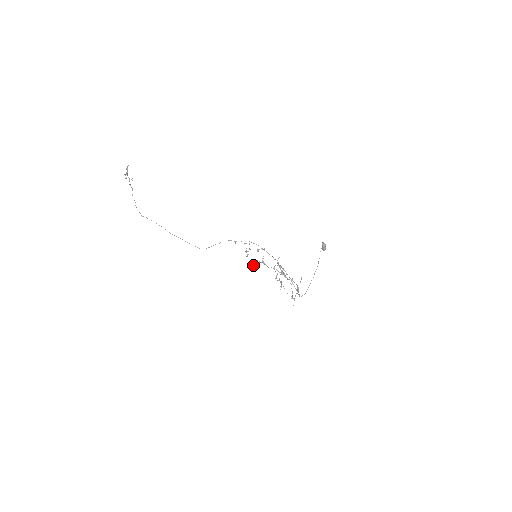
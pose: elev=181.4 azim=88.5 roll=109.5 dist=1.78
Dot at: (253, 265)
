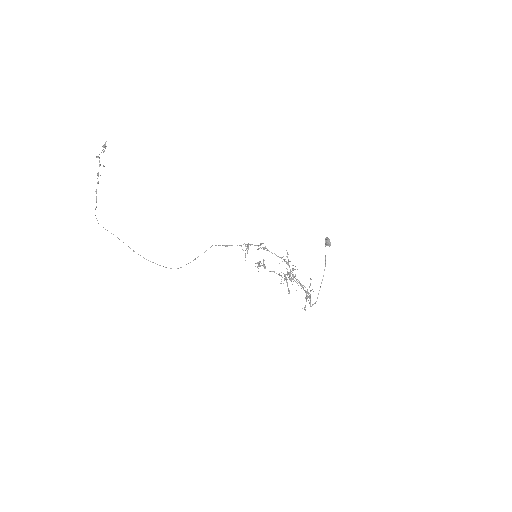
Dot at: (256, 263)
